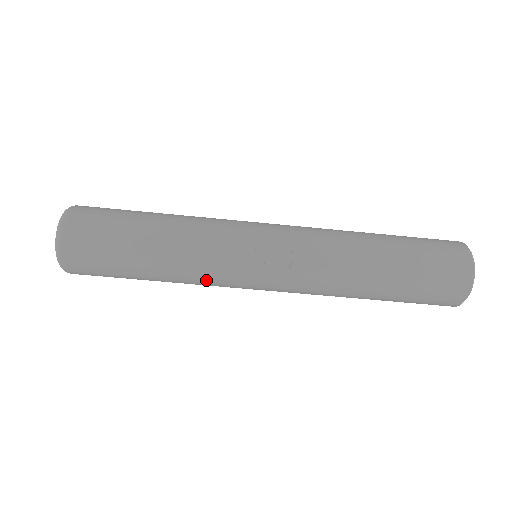
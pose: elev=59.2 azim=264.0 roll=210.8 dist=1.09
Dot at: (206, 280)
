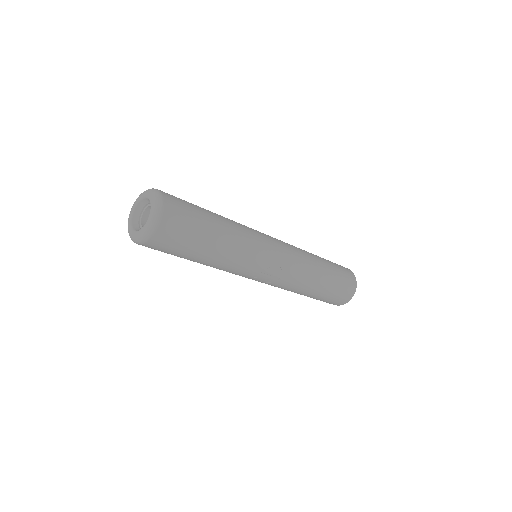
Dot at: occluded
